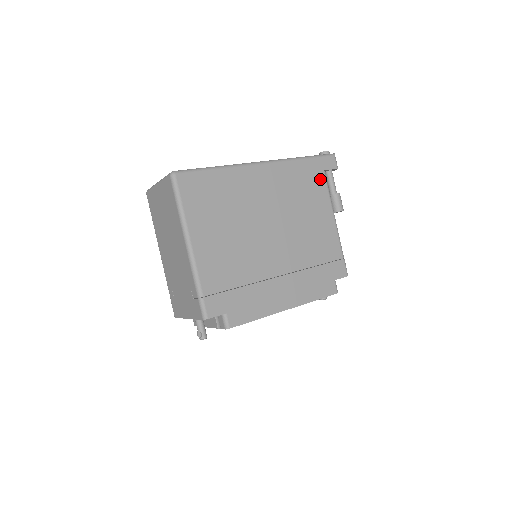
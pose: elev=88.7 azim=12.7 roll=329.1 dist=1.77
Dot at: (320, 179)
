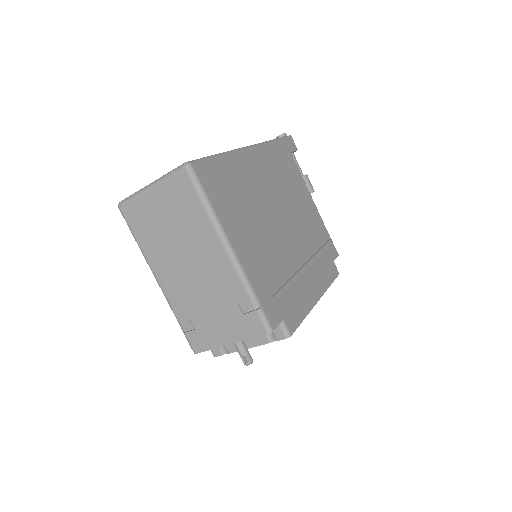
Dot at: (292, 161)
